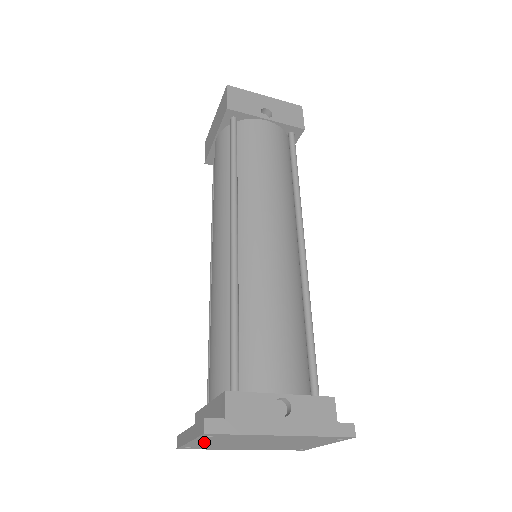
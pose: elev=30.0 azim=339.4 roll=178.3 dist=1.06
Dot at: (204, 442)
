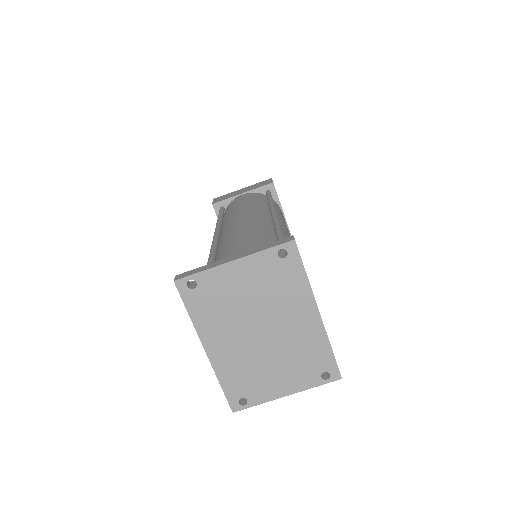
Dot at: (240, 275)
